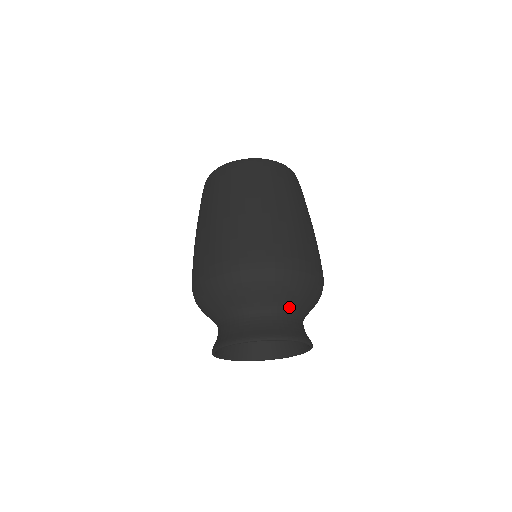
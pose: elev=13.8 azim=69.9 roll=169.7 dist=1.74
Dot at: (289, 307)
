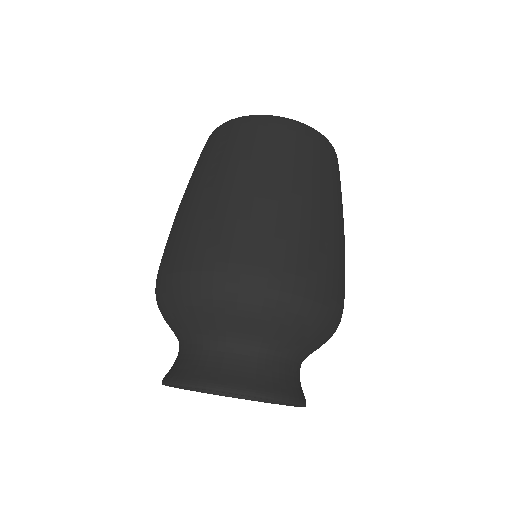
Dot at: (279, 346)
